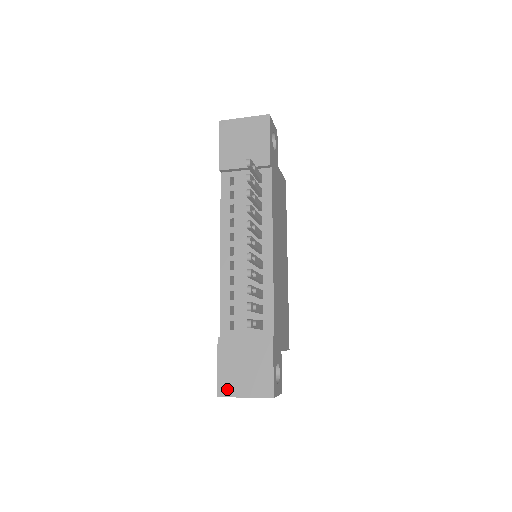
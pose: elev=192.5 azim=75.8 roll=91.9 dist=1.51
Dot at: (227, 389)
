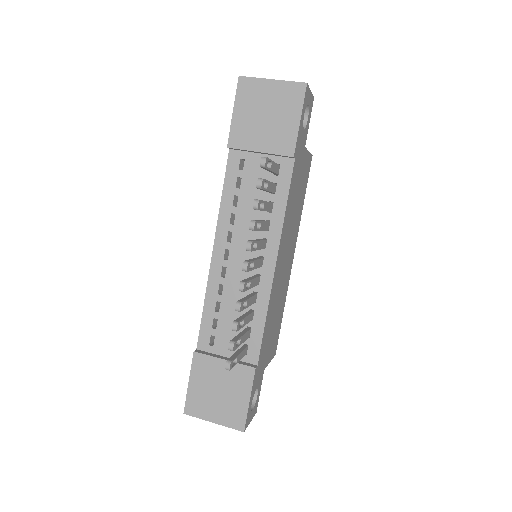
Dot at: (195, 409)
